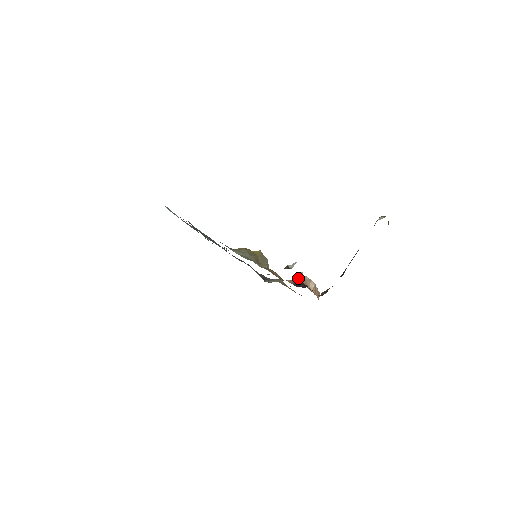
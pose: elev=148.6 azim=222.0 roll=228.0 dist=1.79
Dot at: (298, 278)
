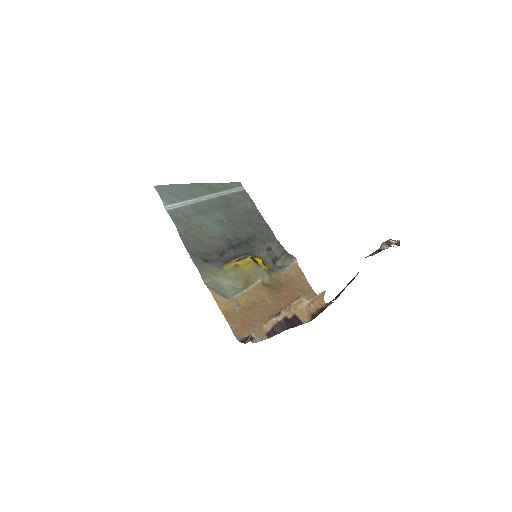
Dot at: (278, 317)
